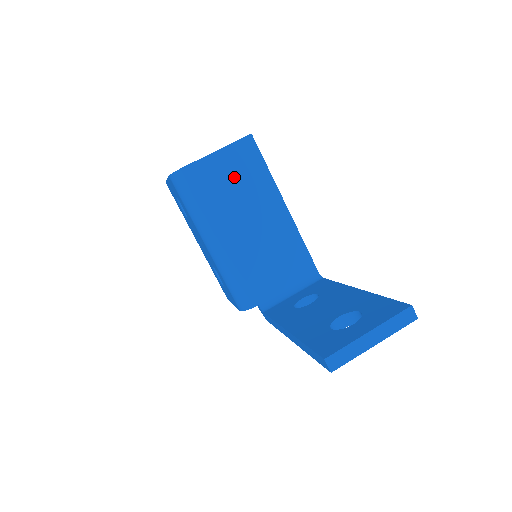
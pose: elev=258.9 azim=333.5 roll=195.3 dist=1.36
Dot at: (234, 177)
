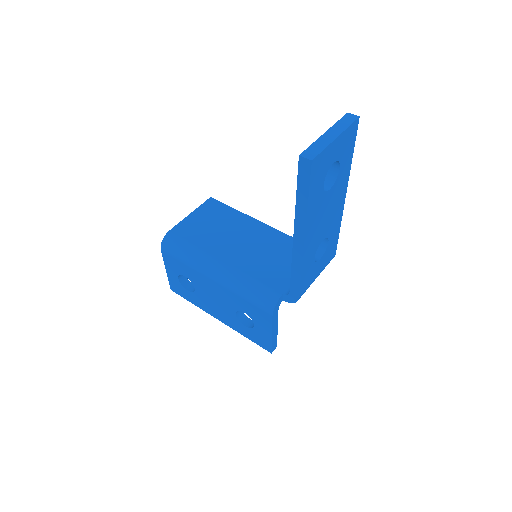
Dot at: (211, 223)
